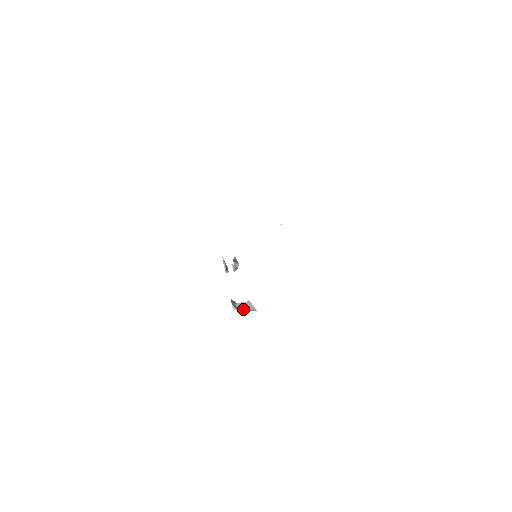
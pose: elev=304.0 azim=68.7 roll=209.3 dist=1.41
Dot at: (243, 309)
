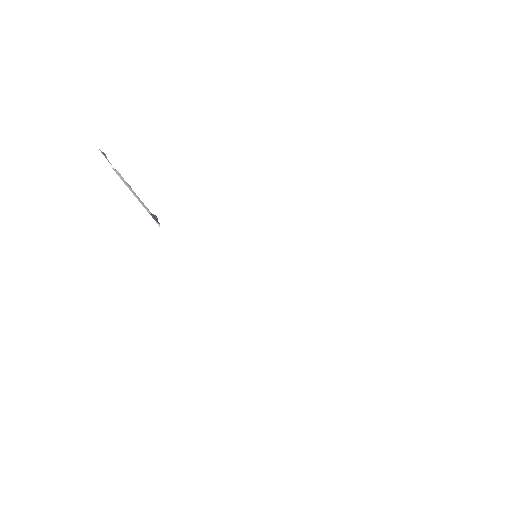
Dot at: (142, 203)
